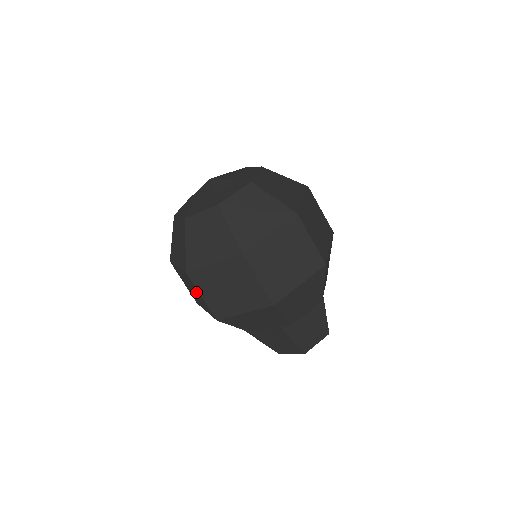
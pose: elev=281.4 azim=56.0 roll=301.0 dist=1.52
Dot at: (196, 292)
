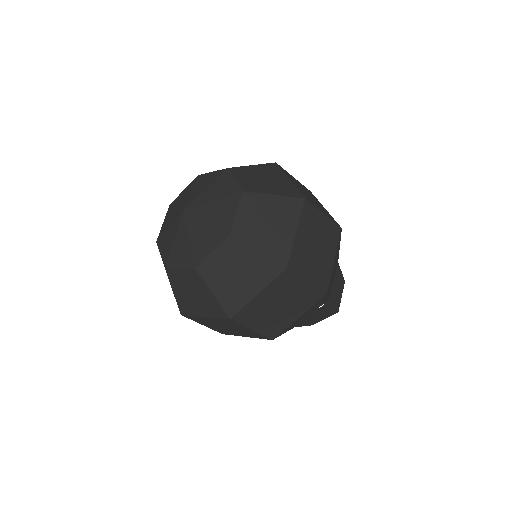
Dot at: (238, 328)
